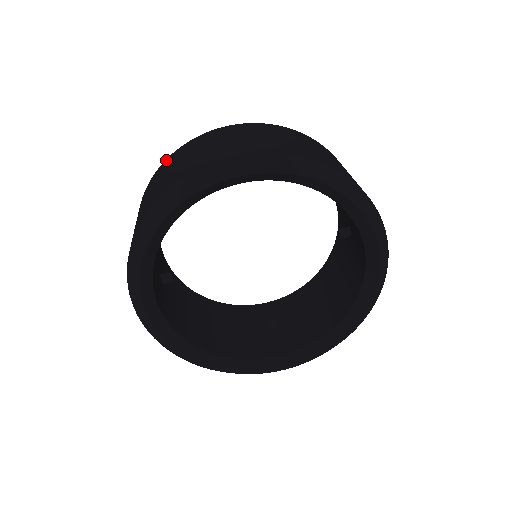
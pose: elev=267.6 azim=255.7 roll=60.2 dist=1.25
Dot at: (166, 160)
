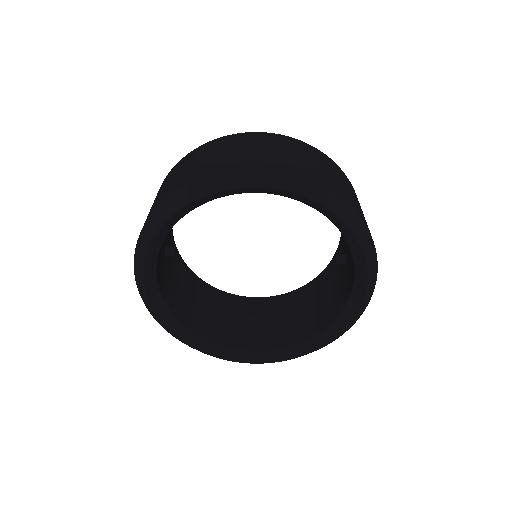
Dot at: (201, 146)
